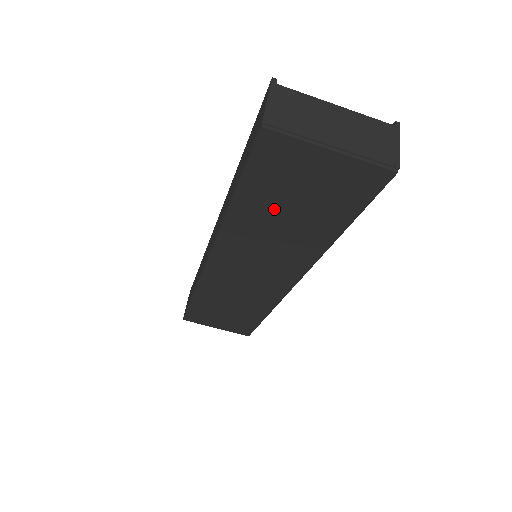
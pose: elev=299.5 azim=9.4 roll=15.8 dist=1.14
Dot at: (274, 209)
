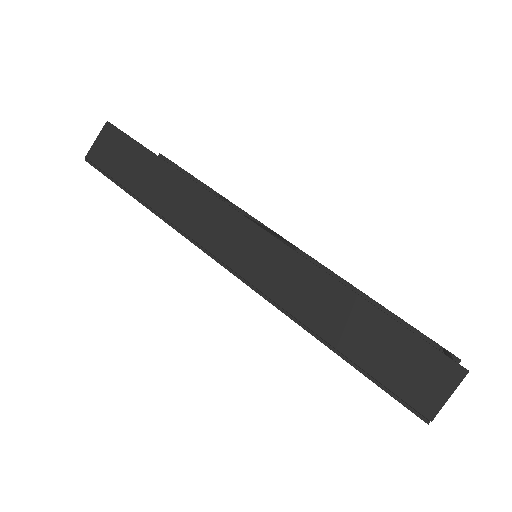
Dot at: occluded
